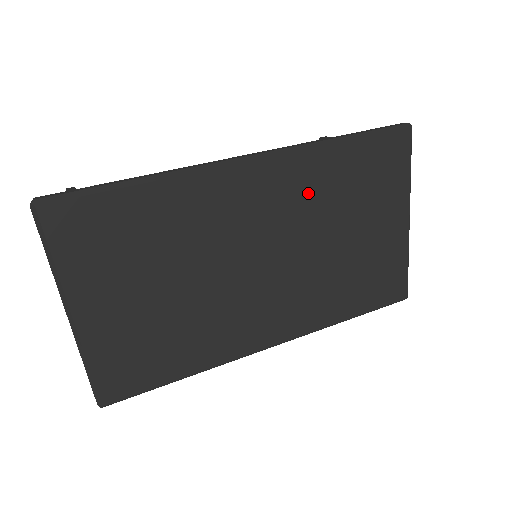
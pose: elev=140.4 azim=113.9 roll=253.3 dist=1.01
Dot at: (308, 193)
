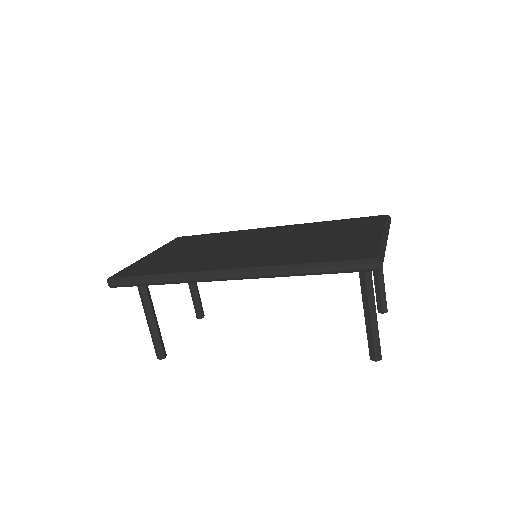
Dot at: (301, 230)
